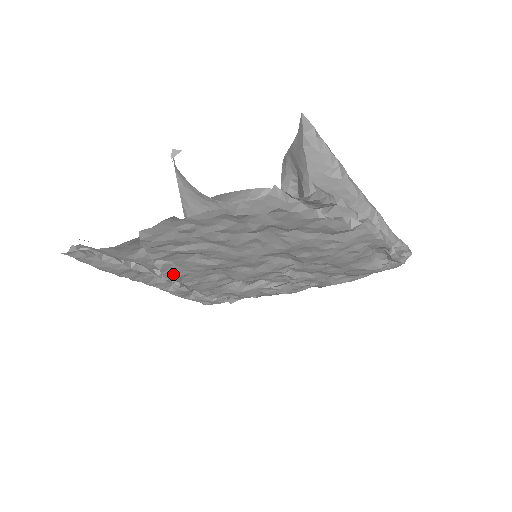
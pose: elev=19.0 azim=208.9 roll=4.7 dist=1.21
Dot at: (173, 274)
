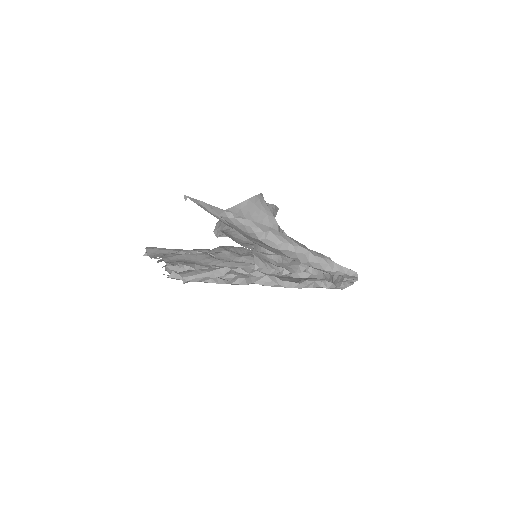
Dot at: occluded
